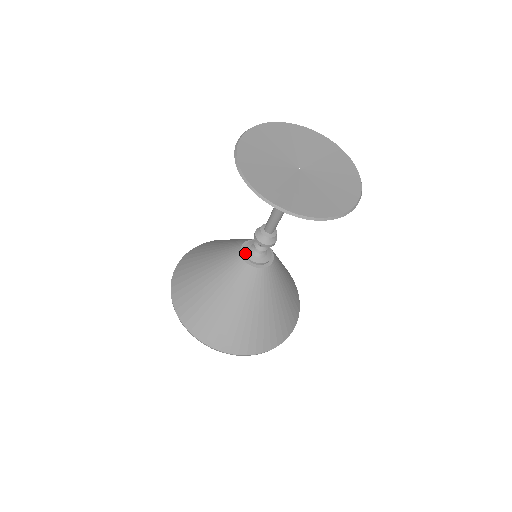
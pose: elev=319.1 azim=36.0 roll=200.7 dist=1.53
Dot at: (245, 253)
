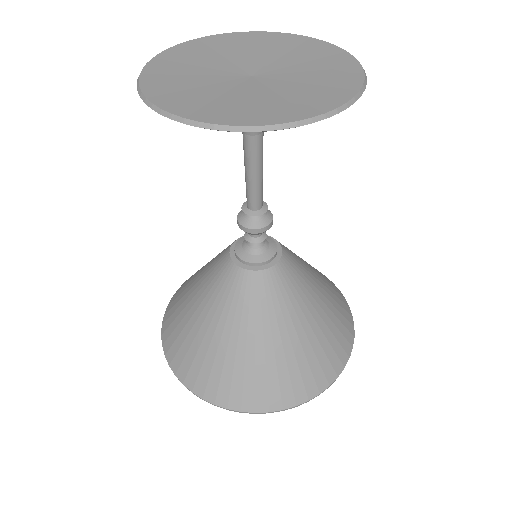
Dot at: (237, 241)
